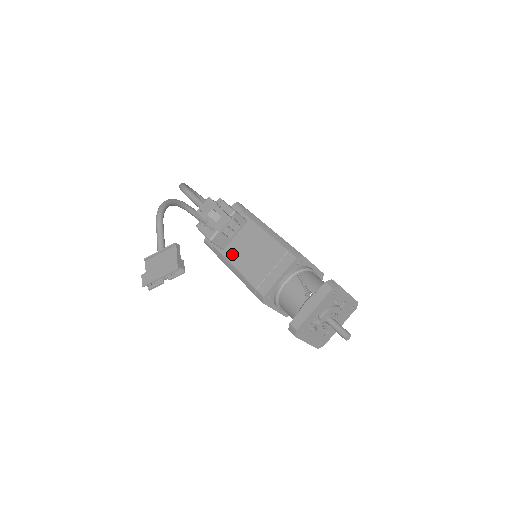
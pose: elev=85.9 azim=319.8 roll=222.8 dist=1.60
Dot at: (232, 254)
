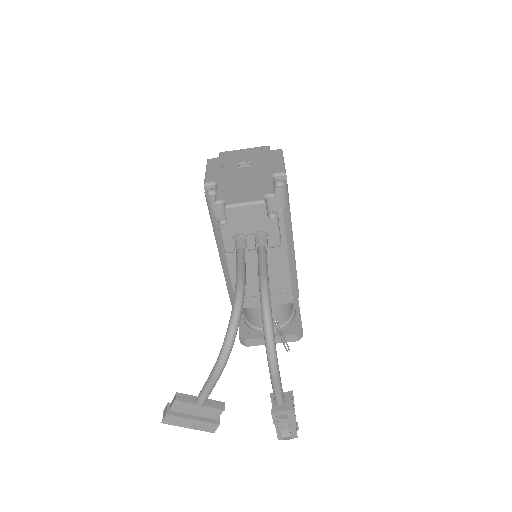
Dot at: occluded
